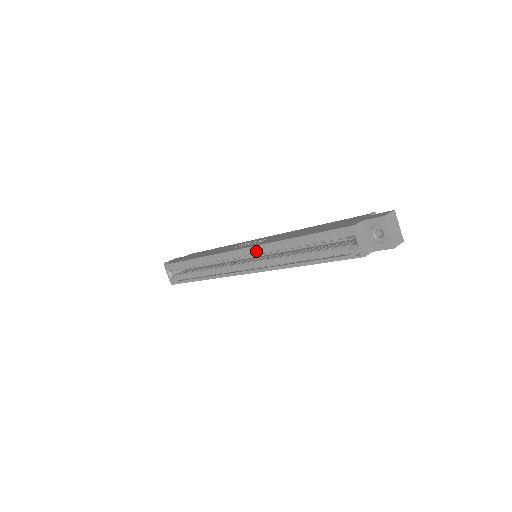
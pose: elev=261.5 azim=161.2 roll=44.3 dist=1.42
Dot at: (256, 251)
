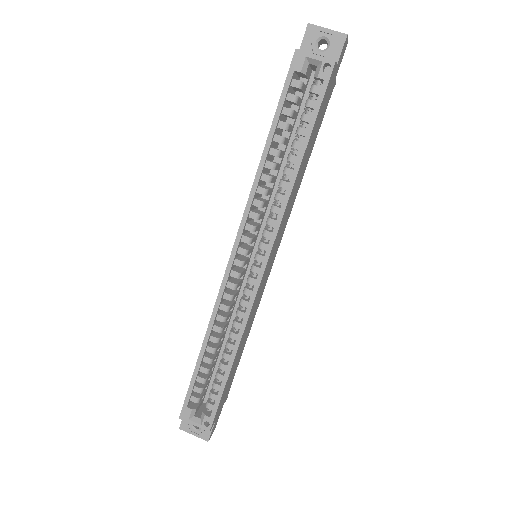
Dot at: (248, 228)
